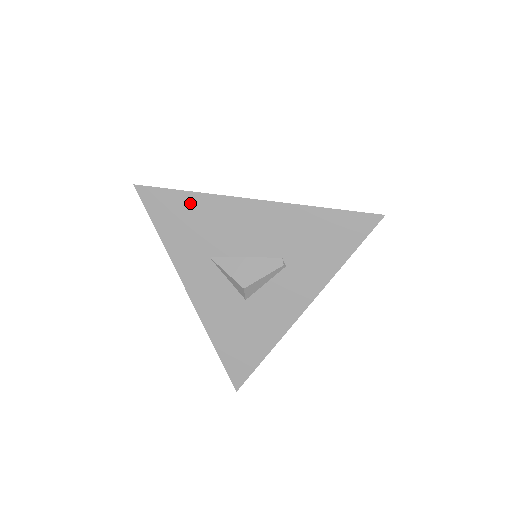
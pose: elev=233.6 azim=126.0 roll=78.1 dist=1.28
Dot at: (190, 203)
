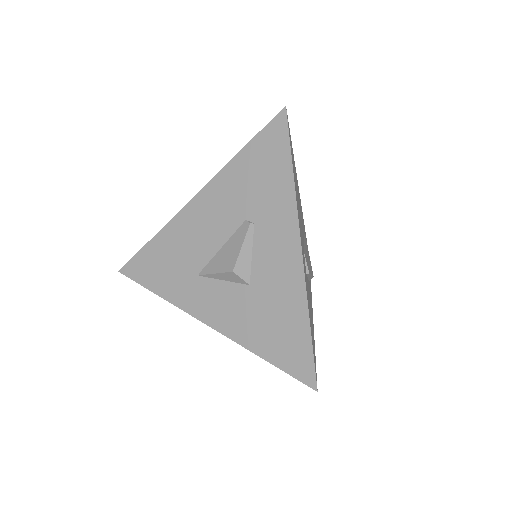
Dot at: (157, 247)
